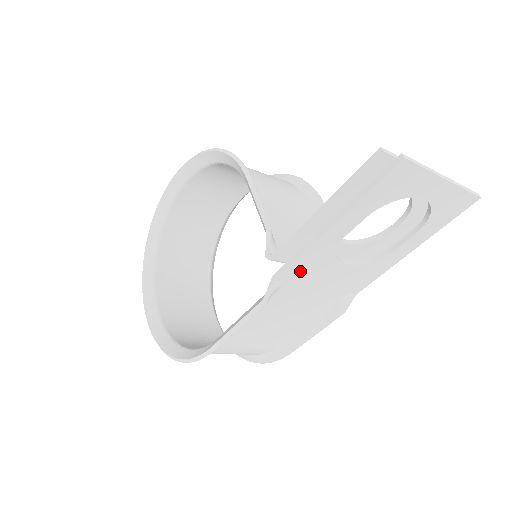
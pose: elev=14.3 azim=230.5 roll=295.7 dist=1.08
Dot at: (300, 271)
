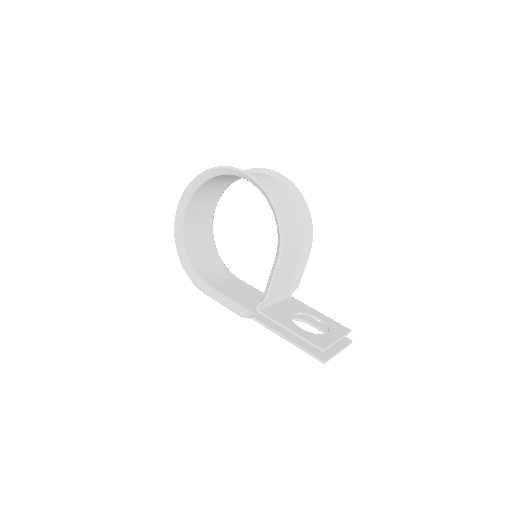
Dot at: occluded
